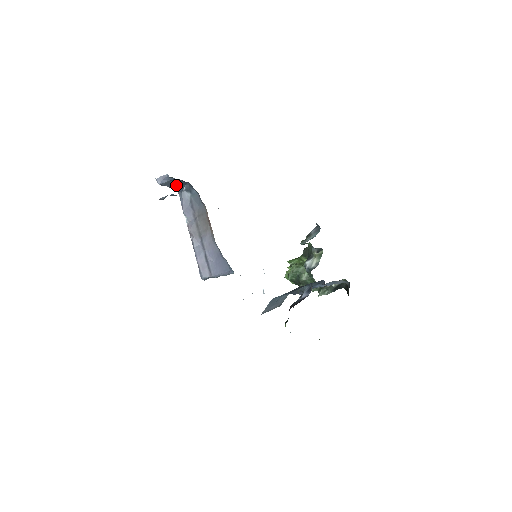
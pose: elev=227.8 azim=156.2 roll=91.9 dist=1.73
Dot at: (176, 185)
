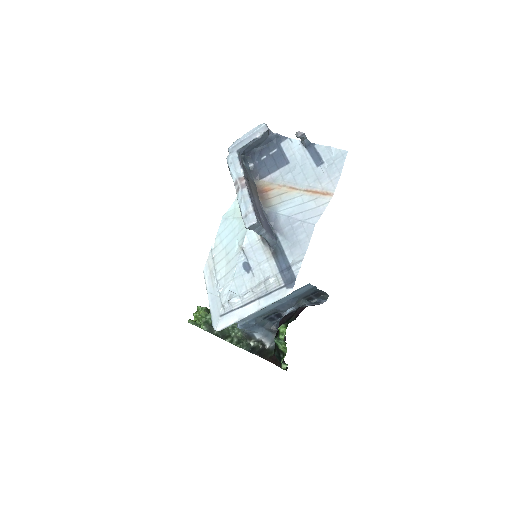
Dot at: (251, 146)
